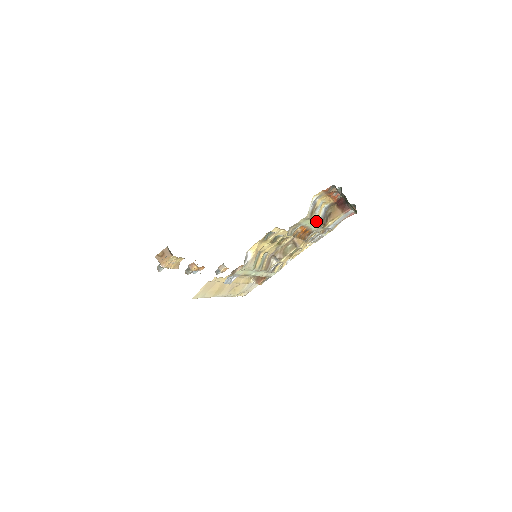
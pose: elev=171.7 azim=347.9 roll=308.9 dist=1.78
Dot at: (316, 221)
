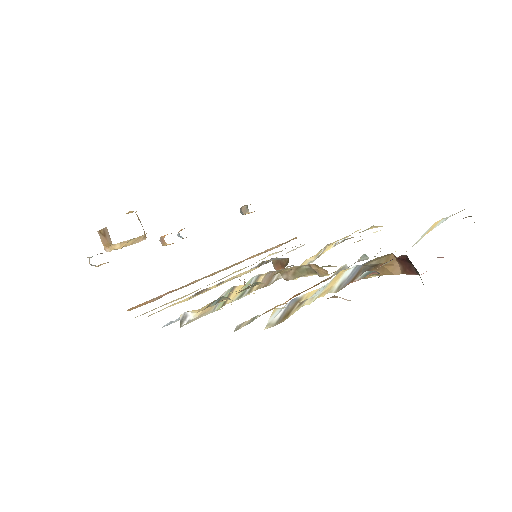
Dot at: (321, 296)
